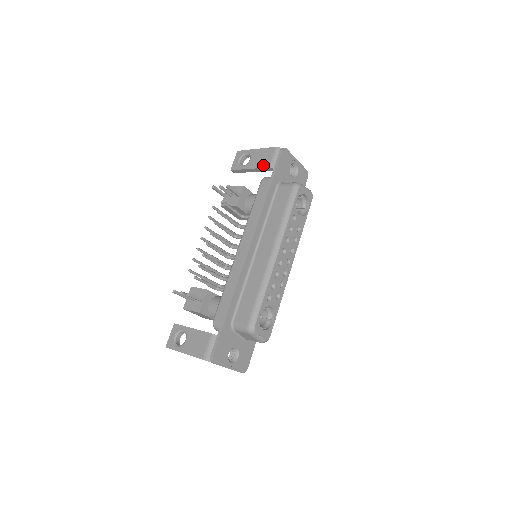
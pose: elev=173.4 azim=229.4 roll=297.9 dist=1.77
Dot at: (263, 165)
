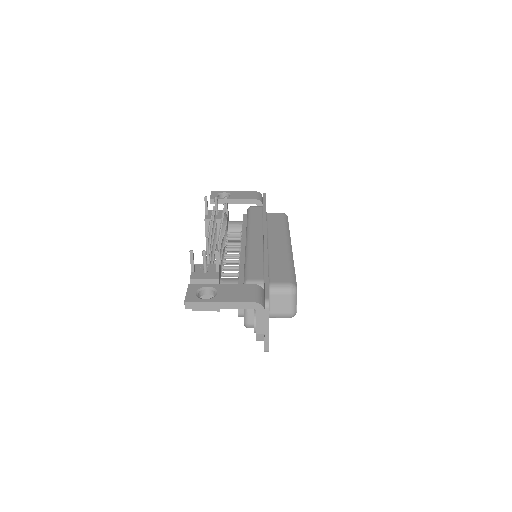
Dot at: (249, 198)
